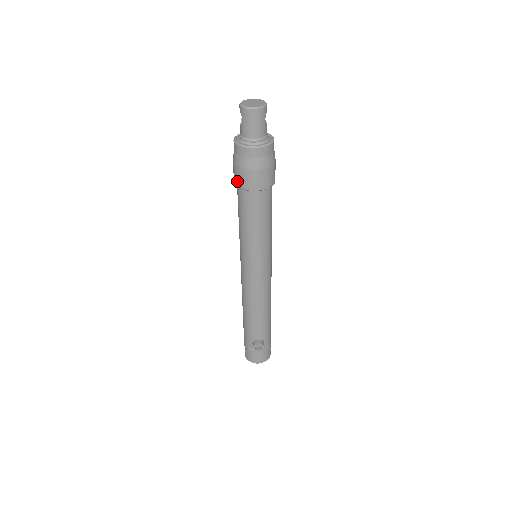
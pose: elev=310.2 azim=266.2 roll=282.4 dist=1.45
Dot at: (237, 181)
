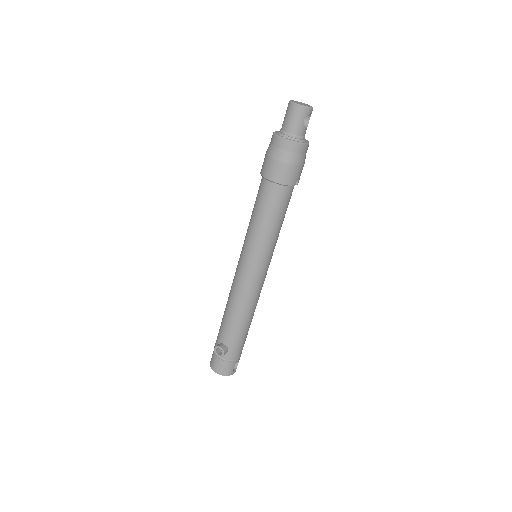
Dot at: (262, 168)
